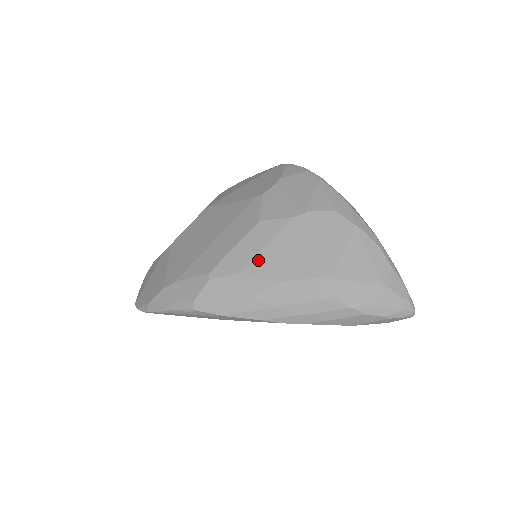
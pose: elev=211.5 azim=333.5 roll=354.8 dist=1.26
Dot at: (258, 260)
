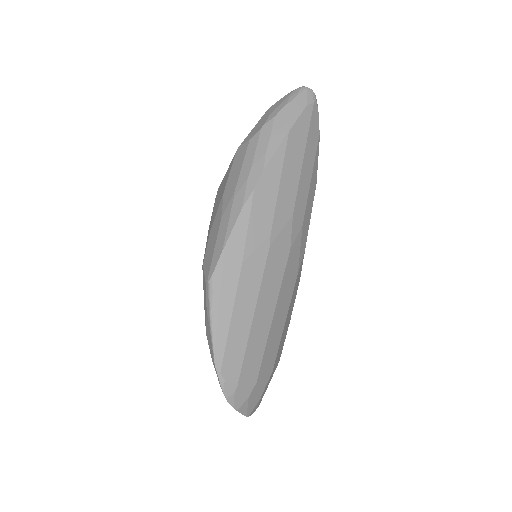
Dot at: (213, 218)
